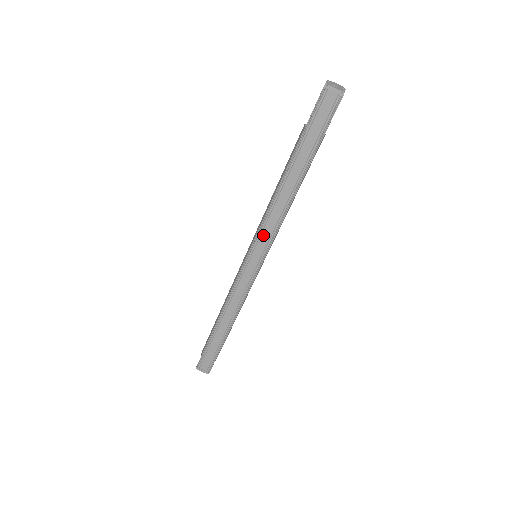
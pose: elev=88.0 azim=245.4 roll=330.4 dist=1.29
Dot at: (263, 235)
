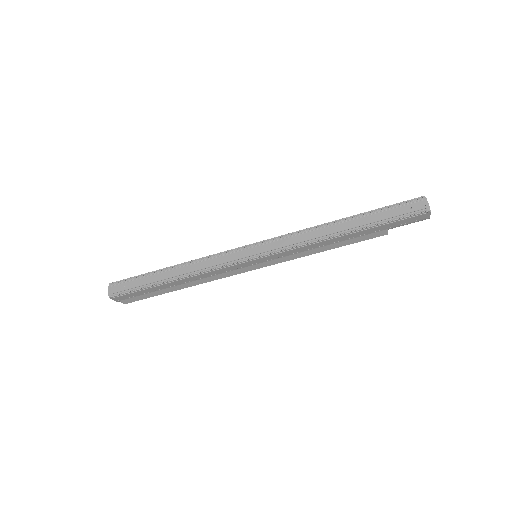
Dot at: (282, 241)
